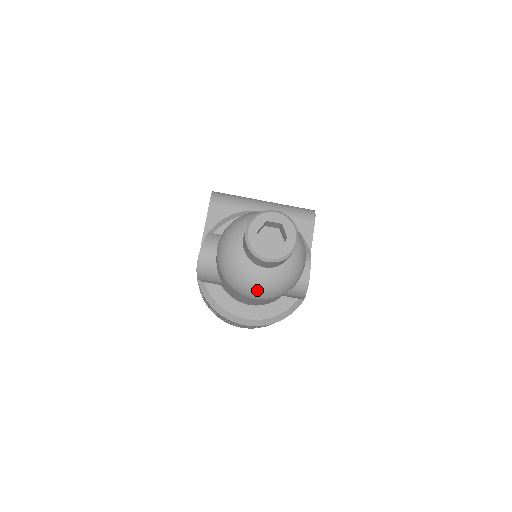
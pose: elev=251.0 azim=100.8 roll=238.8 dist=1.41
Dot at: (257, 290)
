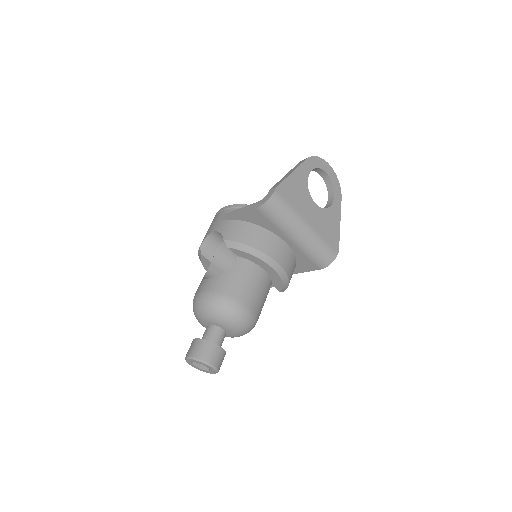
Dot at: occluded
